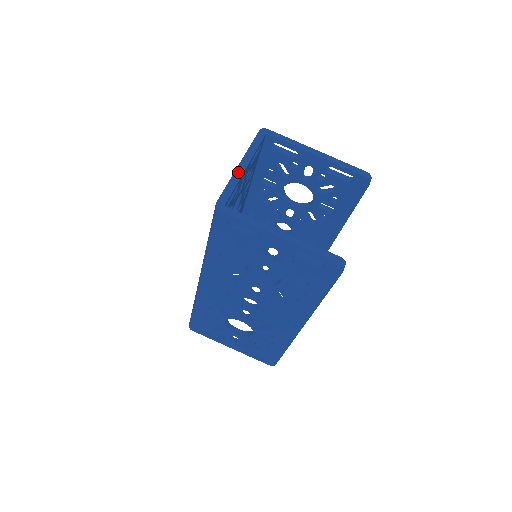
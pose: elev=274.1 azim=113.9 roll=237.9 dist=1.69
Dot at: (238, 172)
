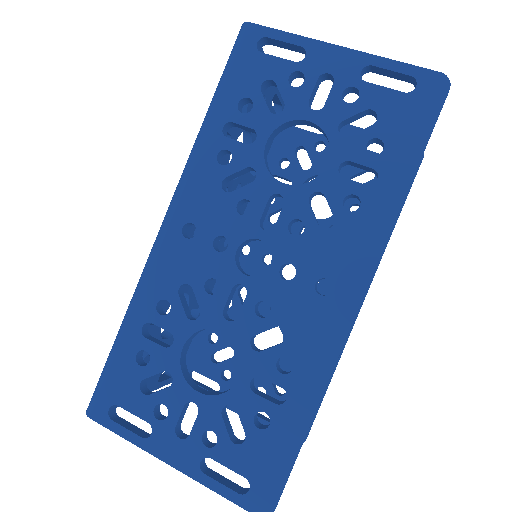
Dot at: occluded
